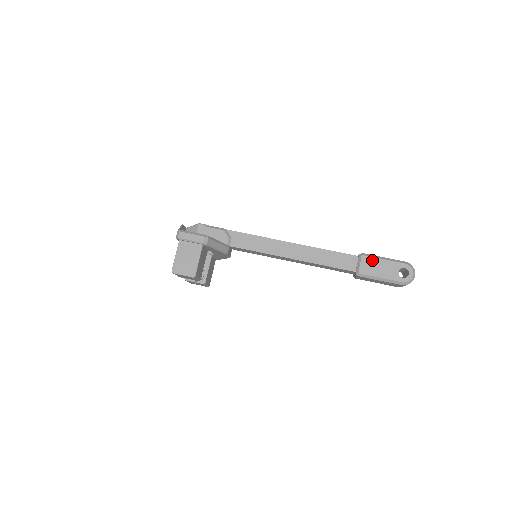
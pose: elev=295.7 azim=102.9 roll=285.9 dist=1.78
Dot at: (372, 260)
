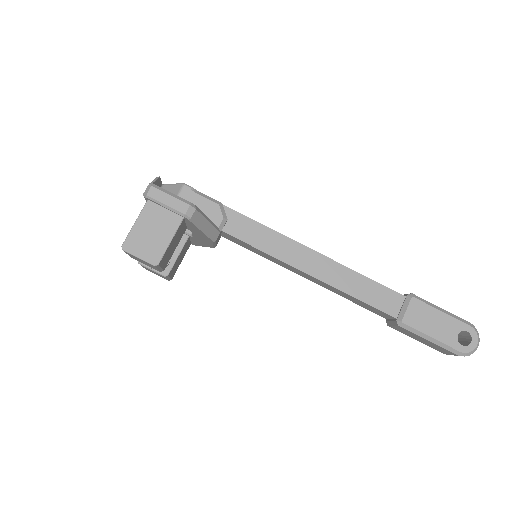
Dot at: (425, 308)
